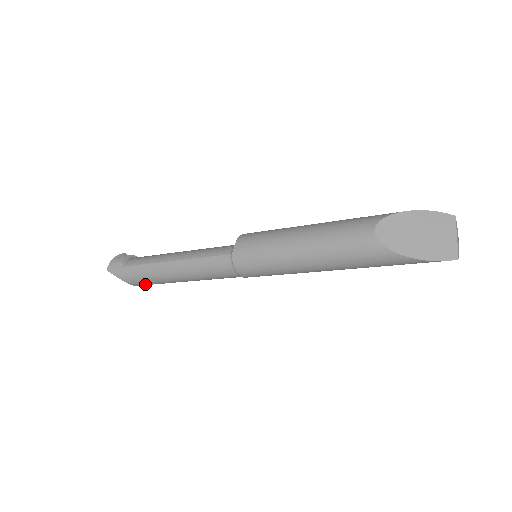
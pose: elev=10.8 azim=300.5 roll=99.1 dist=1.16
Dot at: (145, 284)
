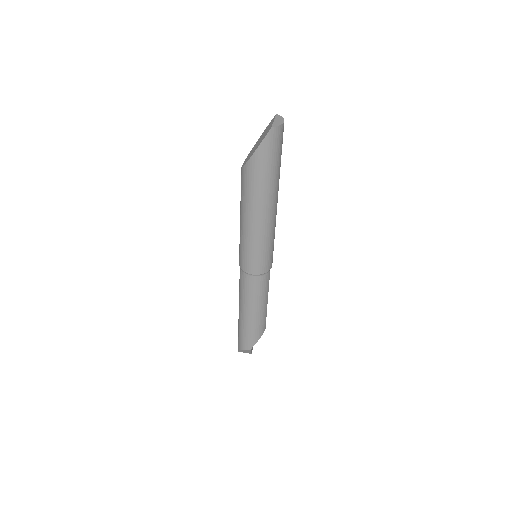
Dot at: (250, 342)
